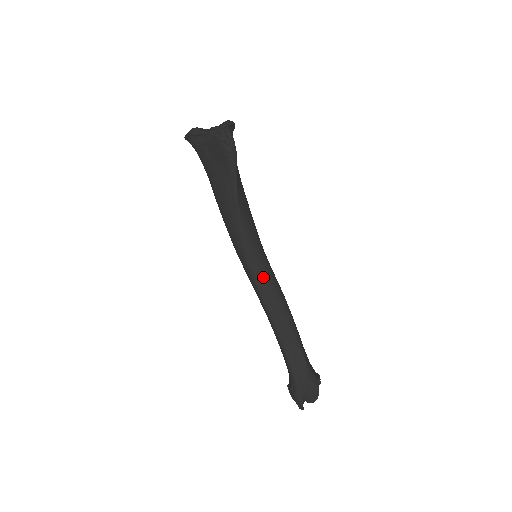
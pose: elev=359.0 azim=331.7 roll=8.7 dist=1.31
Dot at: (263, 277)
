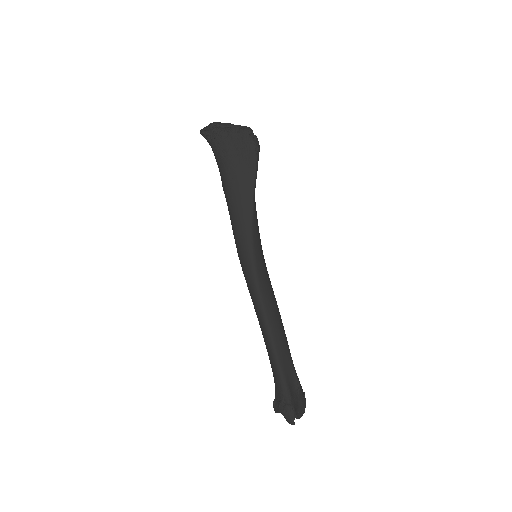
Dot at: (264, 276)
